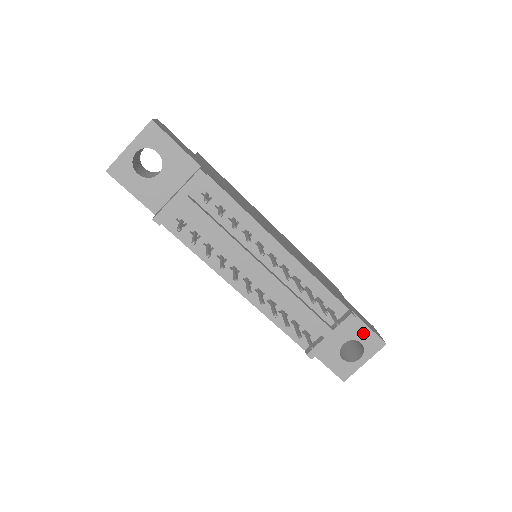
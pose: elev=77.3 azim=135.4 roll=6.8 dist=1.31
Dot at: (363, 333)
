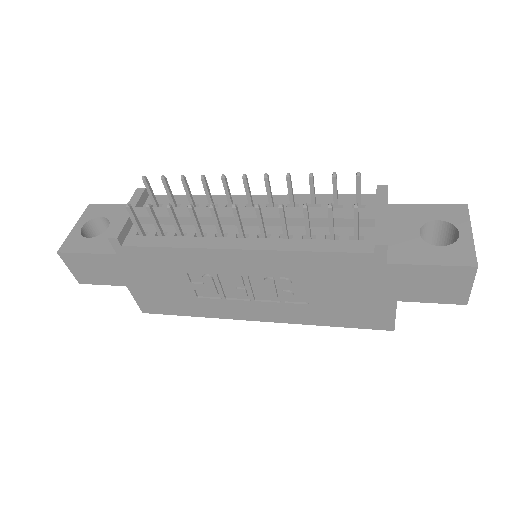
Dot at: (427, 212)
